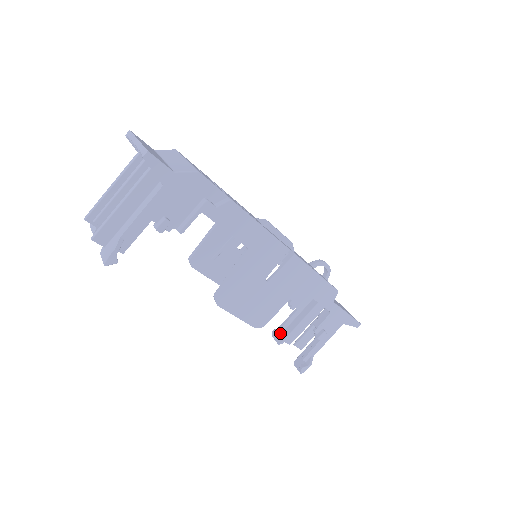
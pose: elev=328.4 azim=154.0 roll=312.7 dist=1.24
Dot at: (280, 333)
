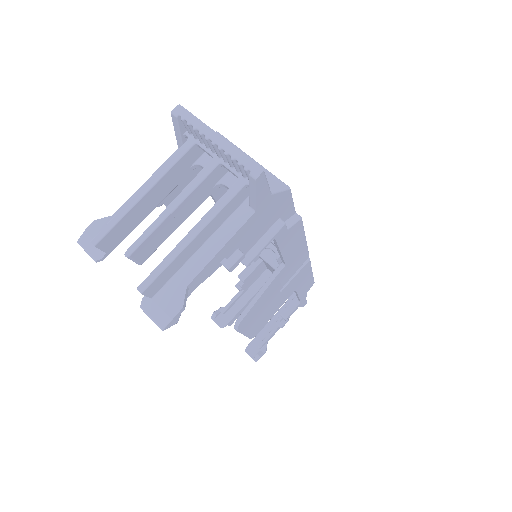
Dot at: (222, 315)
